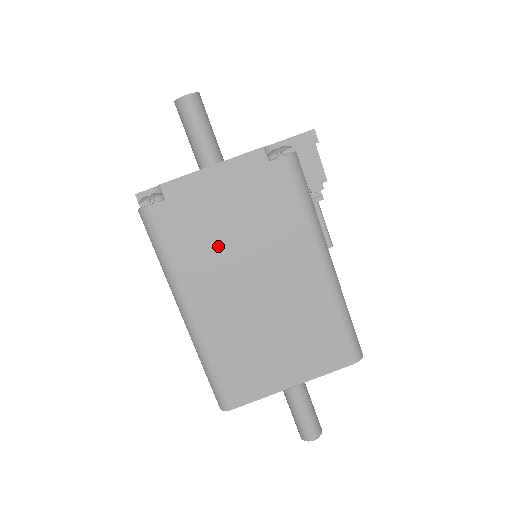
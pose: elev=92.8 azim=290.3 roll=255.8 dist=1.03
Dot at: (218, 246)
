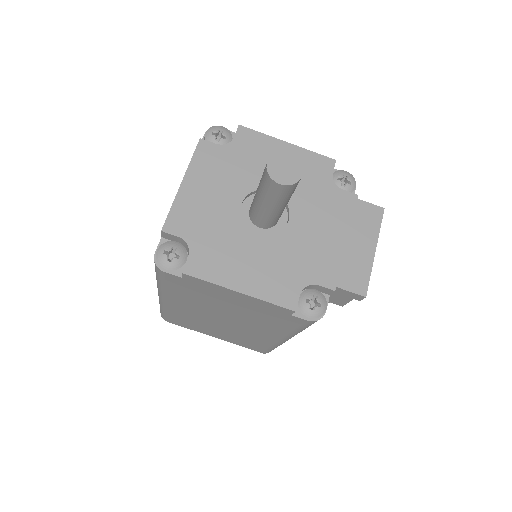
Dot at: (209, 304)
